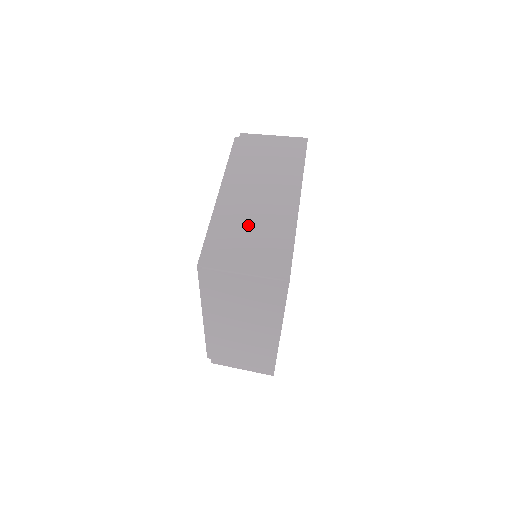
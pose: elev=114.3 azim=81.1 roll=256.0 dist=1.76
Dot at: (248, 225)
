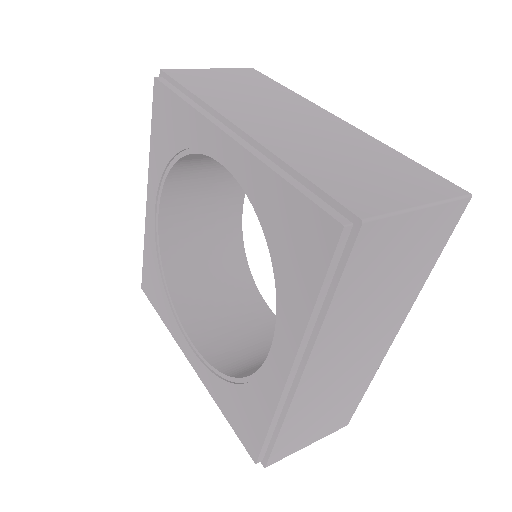
Dot at: (330, 153)
